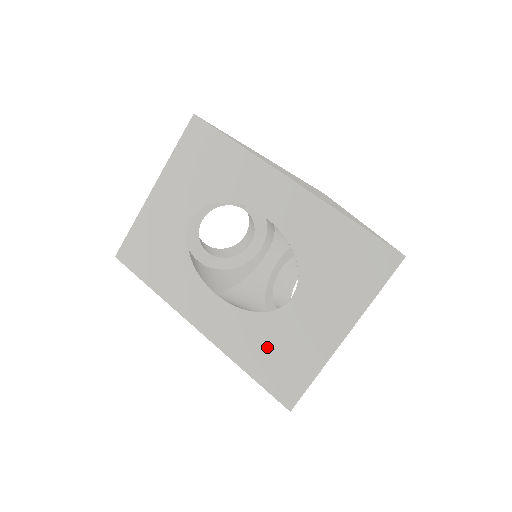
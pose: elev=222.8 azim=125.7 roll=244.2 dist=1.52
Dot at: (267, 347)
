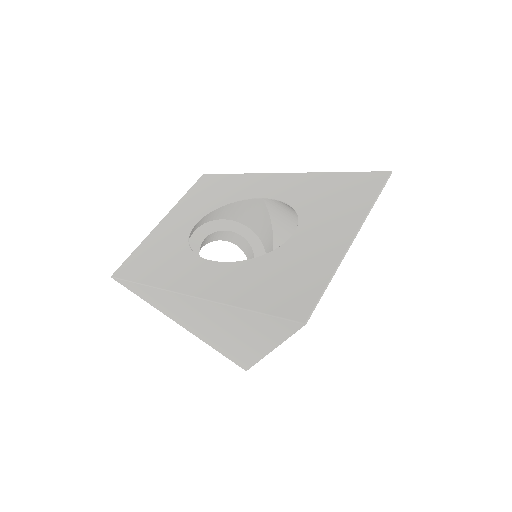
Dot at: (271, 278)
